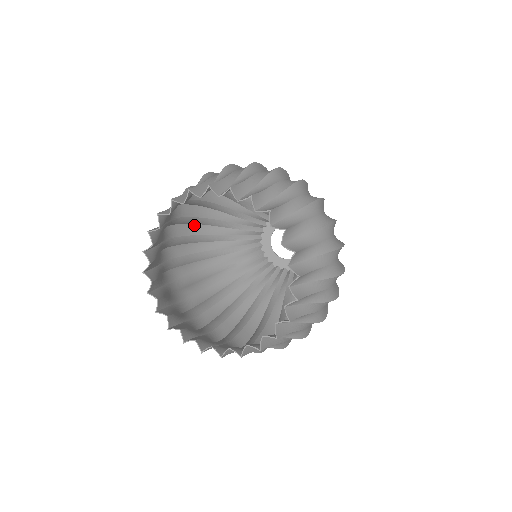
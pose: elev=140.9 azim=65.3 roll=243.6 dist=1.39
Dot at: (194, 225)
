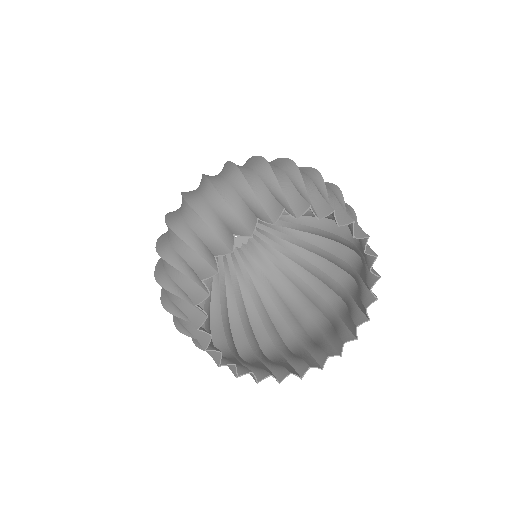
Dot at: occluded
